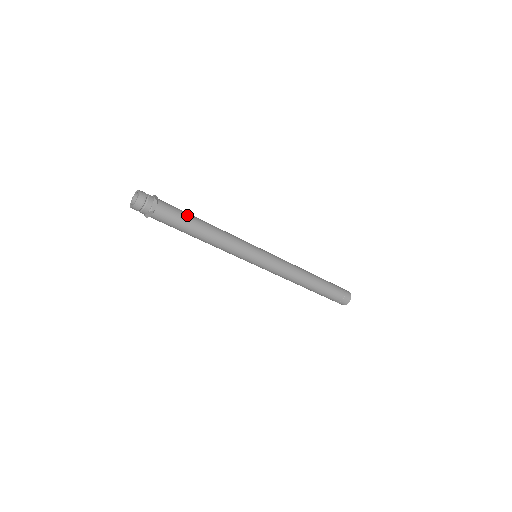
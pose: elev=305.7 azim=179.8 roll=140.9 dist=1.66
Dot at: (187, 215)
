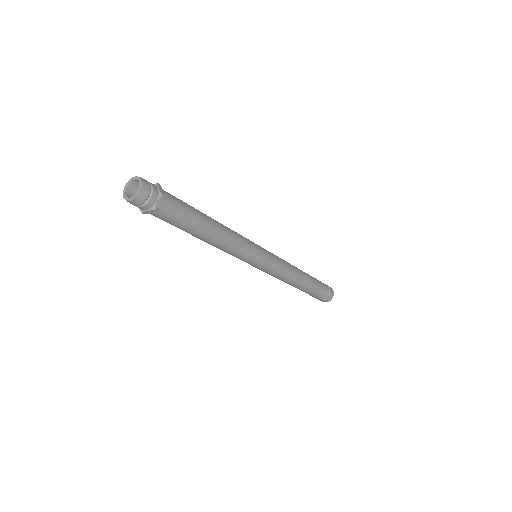
Dot at: (195, 213)
